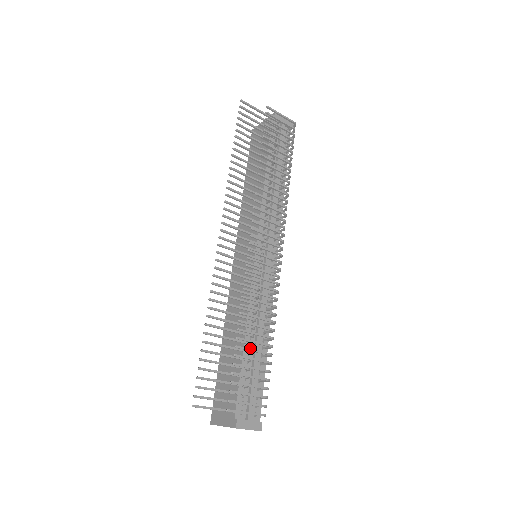
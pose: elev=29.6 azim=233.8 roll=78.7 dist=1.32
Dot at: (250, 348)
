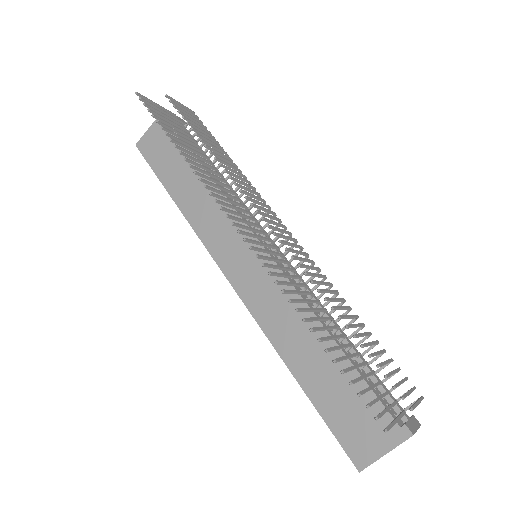
Dot at: occluded
